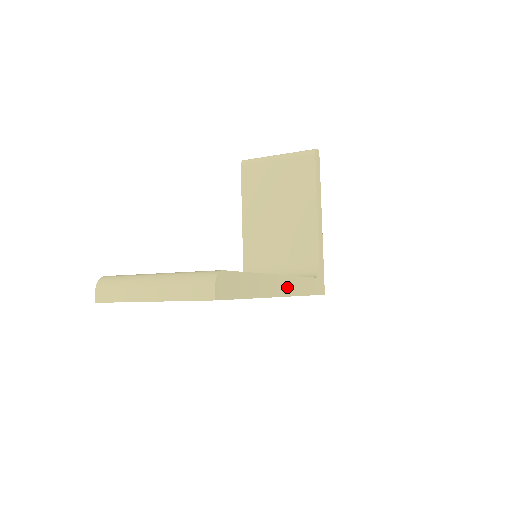
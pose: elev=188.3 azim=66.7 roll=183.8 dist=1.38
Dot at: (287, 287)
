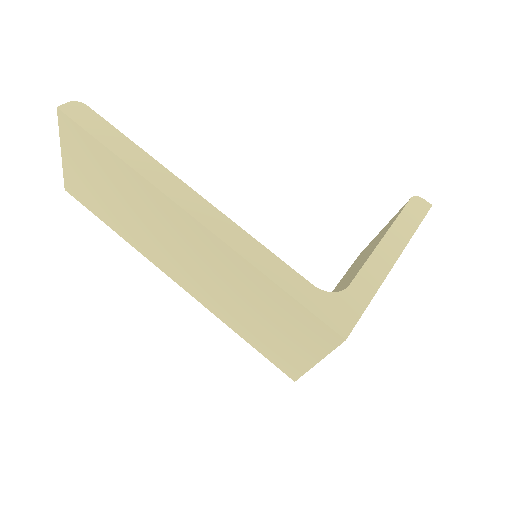
Dot at: (203, 213)
